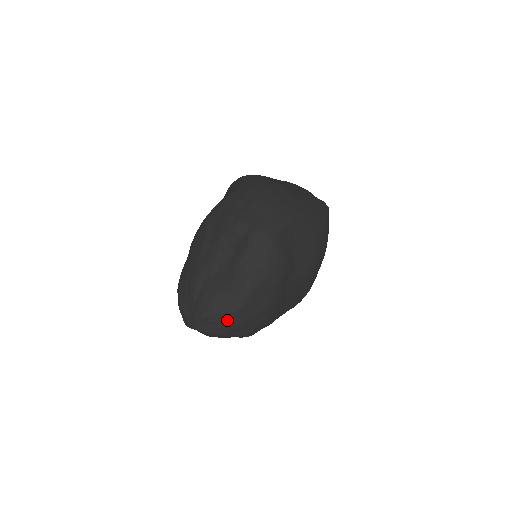
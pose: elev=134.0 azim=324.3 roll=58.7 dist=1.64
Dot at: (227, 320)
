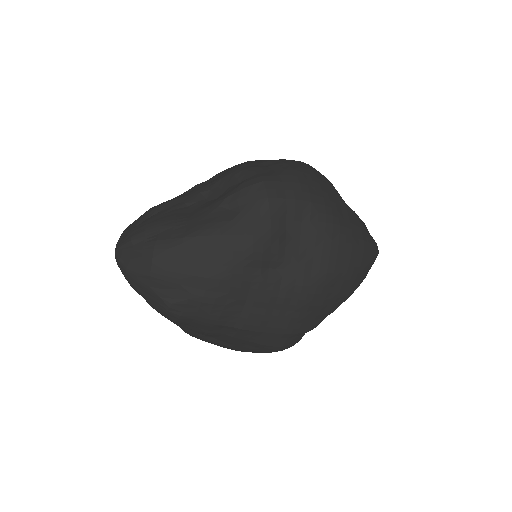
Dot at: (152, 255)
